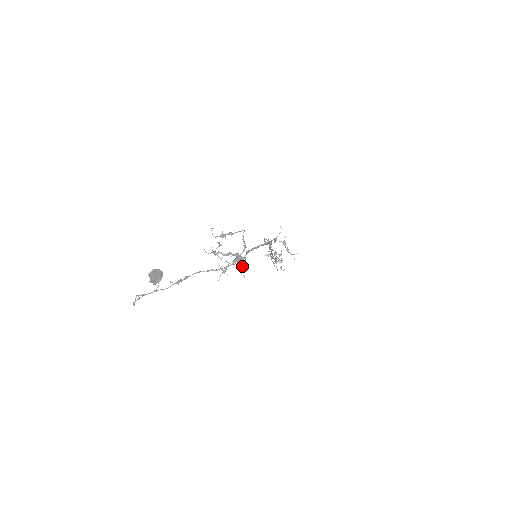
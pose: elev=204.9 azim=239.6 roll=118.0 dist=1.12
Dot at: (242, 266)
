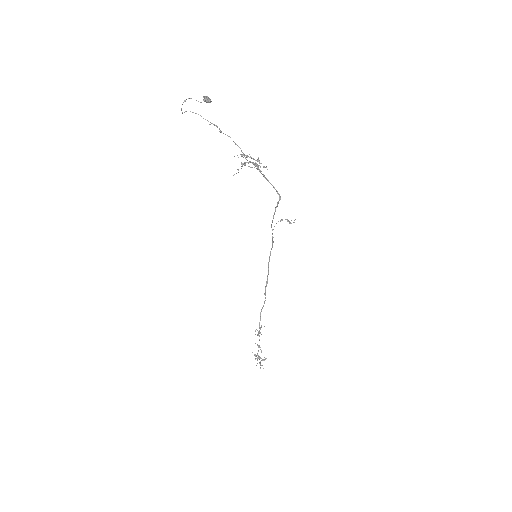
Dot at: (258, 167)
